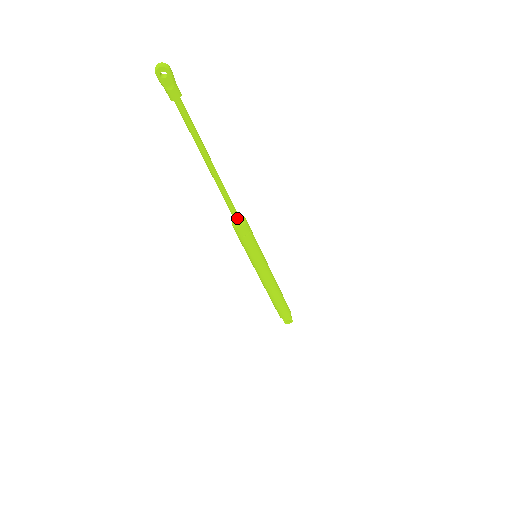
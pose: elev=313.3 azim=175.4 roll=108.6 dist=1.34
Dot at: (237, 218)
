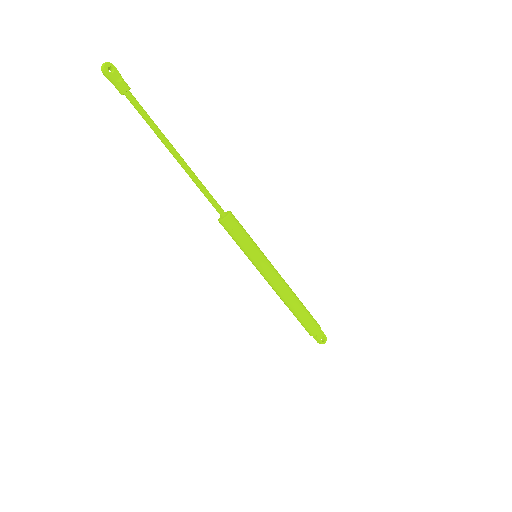
Dot at: (222, 210)
